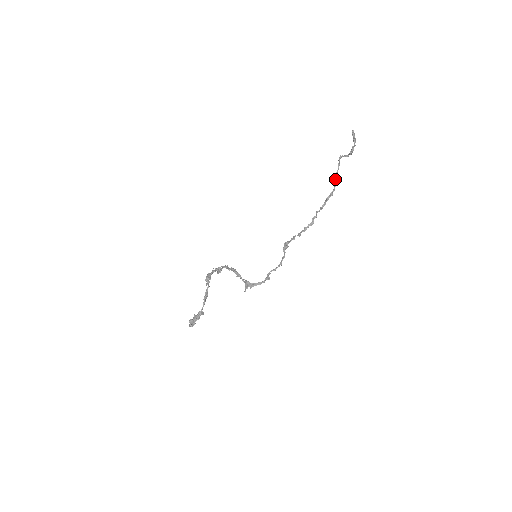
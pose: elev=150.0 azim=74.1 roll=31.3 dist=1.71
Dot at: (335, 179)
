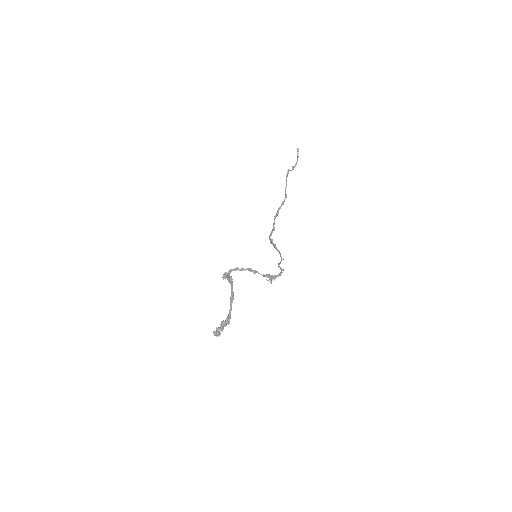
Dot at: (285, 190)
